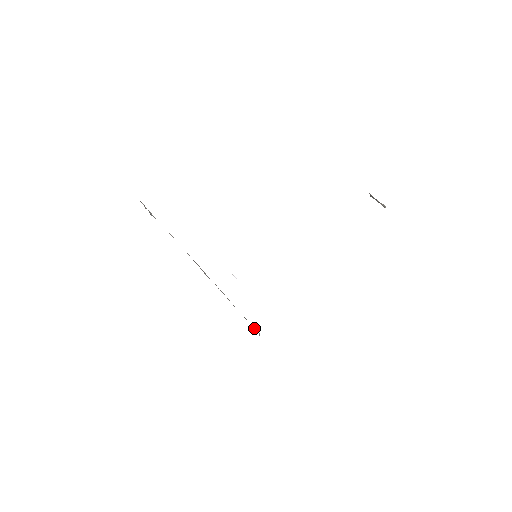
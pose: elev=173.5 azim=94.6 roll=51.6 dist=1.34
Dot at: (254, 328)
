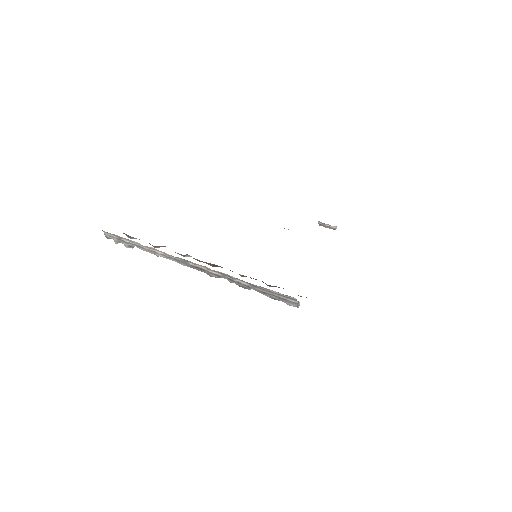
Dot at: (290, 303)
